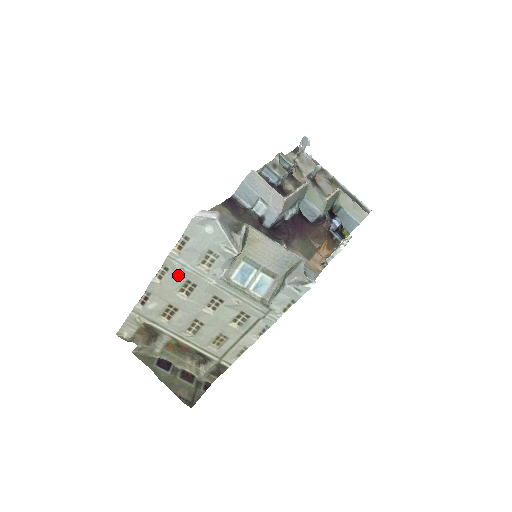
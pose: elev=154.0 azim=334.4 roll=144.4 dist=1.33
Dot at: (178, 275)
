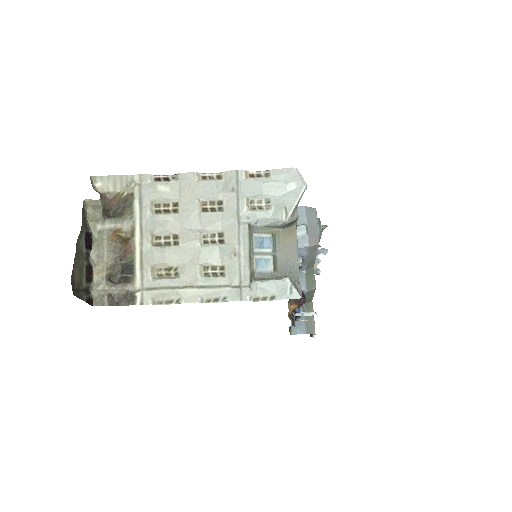
Dot at: (222, 190)
